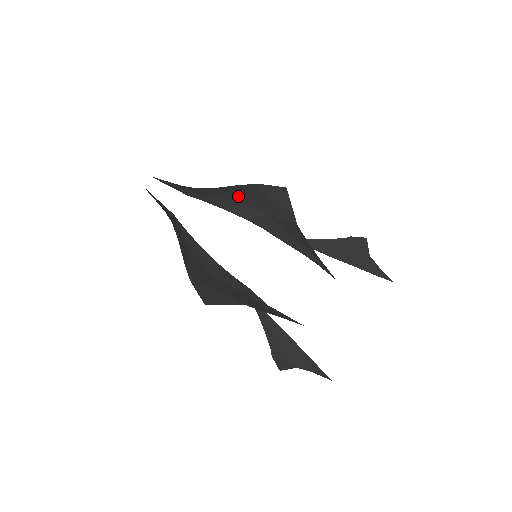
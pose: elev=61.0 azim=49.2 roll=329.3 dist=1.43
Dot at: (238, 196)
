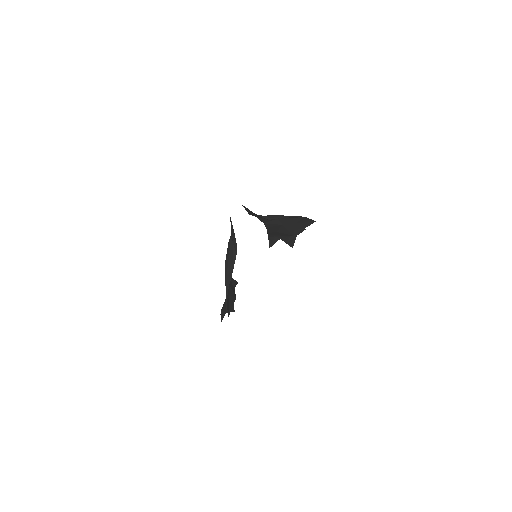
Dot at: occluded
